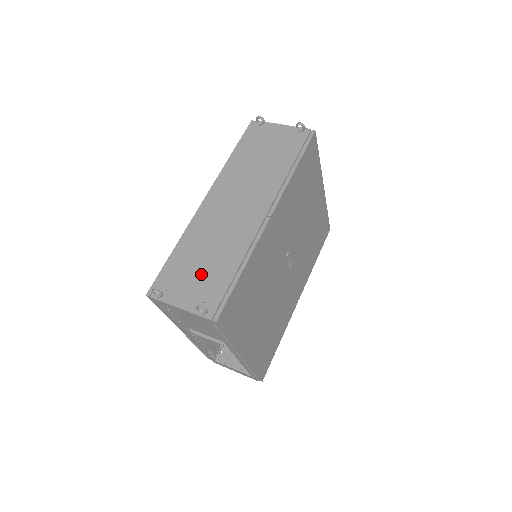
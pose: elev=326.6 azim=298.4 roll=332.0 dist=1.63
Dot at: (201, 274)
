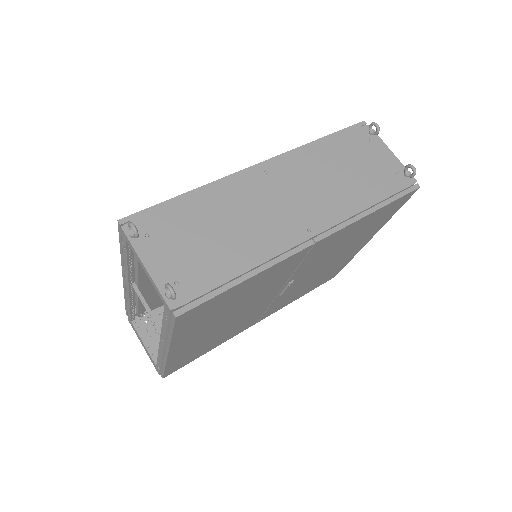
Dot at: (197, 247)
